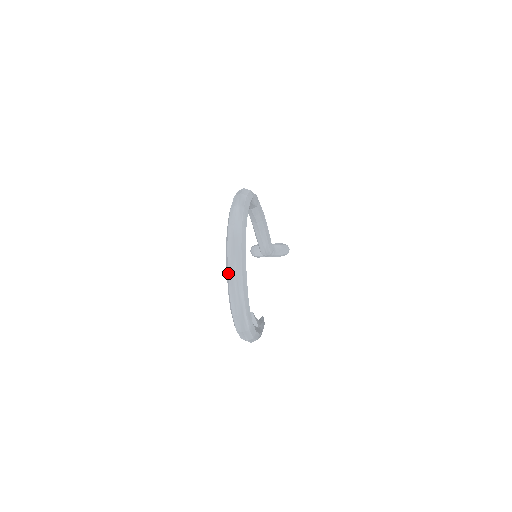
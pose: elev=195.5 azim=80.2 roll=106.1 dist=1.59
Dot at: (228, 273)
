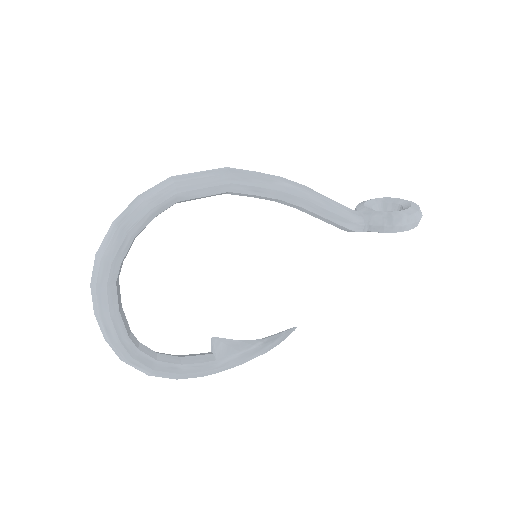
Dot at: occluded
